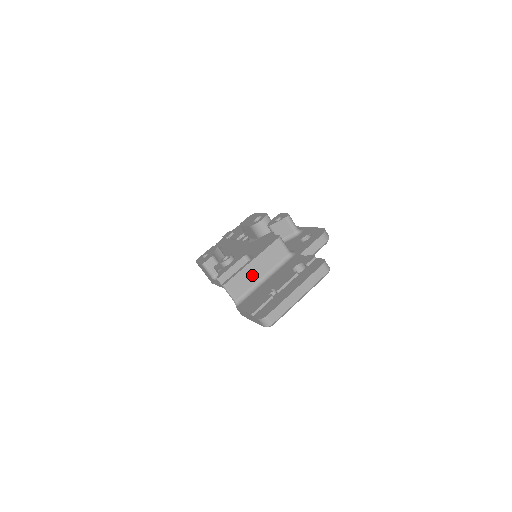
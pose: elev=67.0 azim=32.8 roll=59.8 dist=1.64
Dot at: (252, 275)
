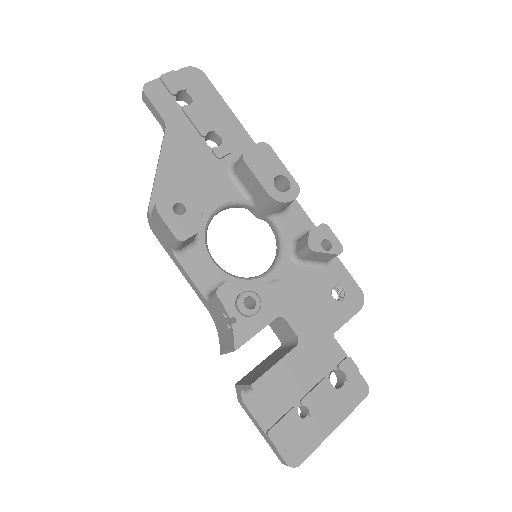
Dot at: occluded
